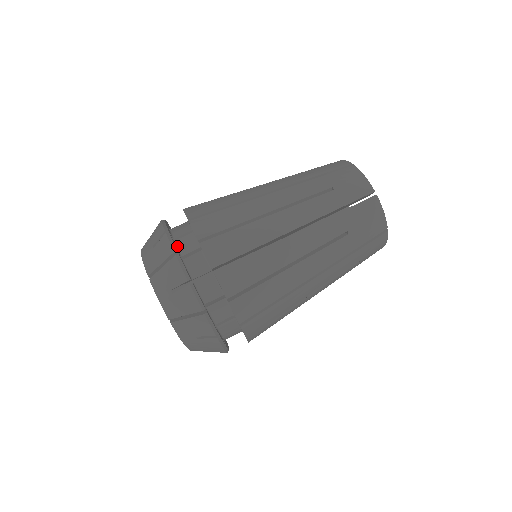
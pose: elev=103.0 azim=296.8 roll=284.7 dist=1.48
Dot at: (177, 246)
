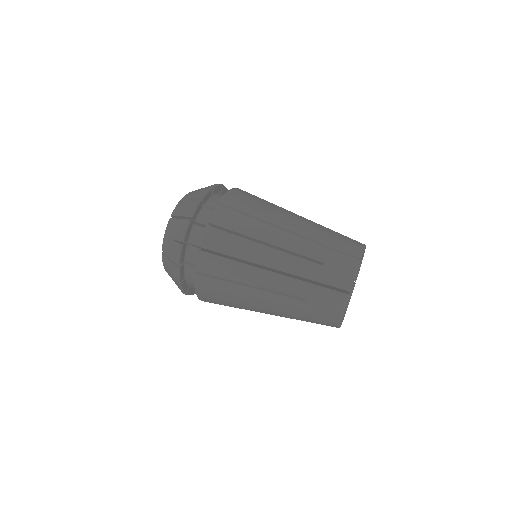
Dot at: occluded
